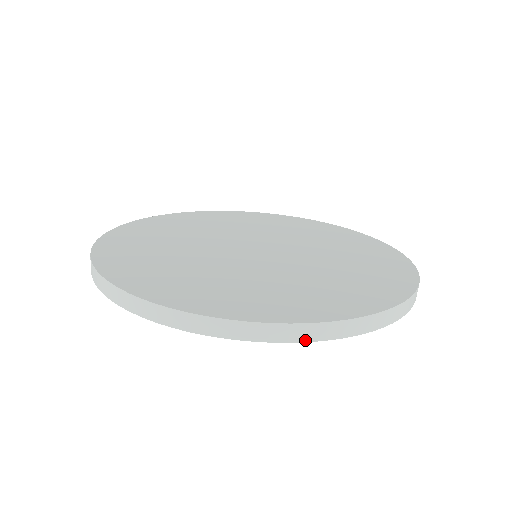
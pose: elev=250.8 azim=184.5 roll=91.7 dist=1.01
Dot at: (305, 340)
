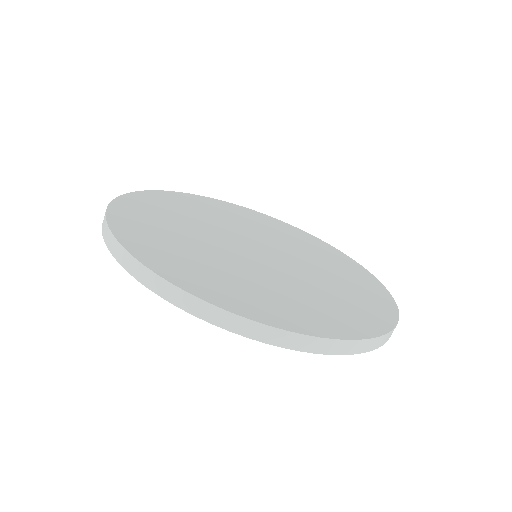
Dot at: (262, 340)
